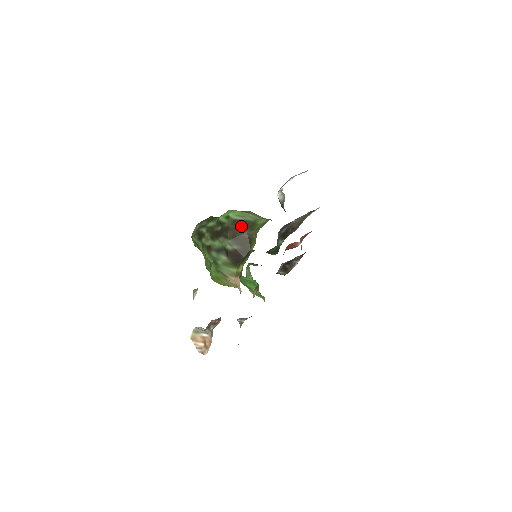
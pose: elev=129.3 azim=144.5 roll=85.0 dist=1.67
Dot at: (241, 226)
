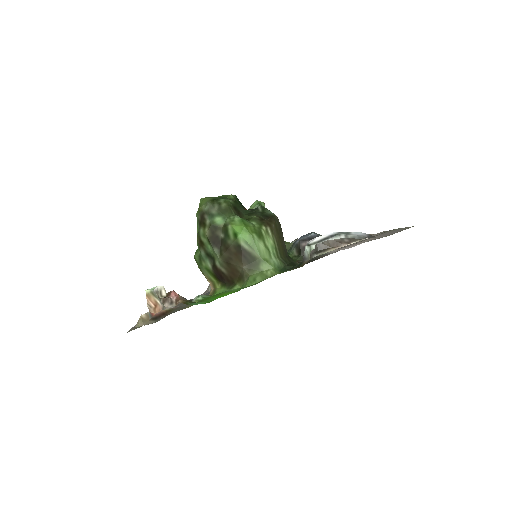
Dot at: (241, 257)
